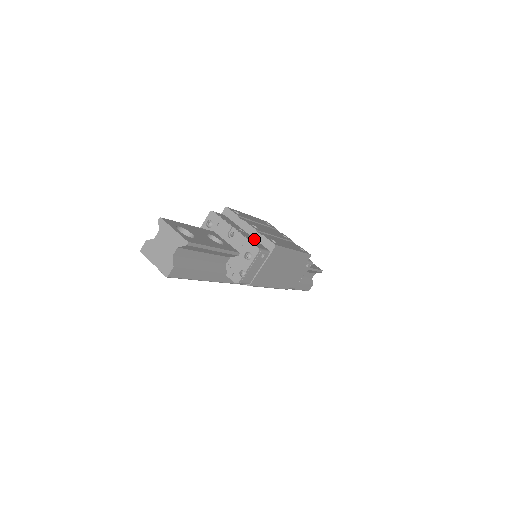
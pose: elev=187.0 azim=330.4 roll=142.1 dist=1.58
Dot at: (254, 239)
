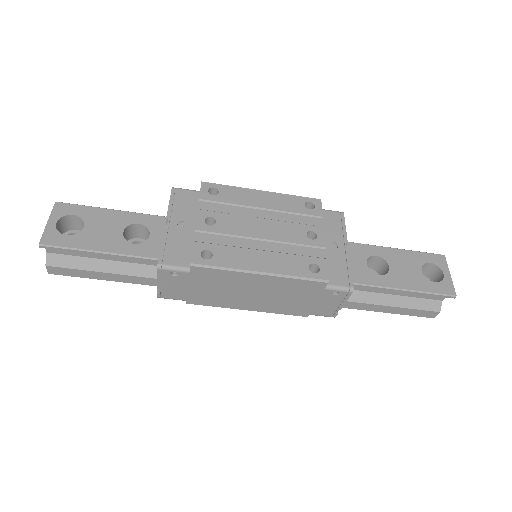
Dot at: (189, 243)
